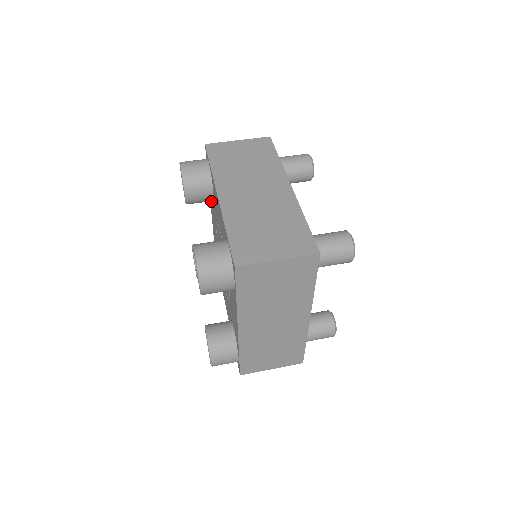
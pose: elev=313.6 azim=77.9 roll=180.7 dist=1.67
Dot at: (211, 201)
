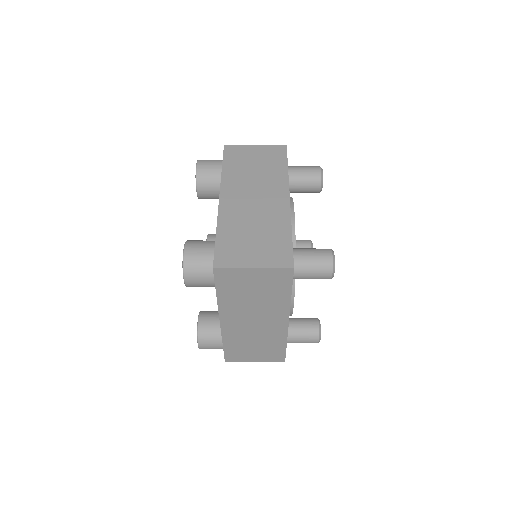
Dot at: occluded
